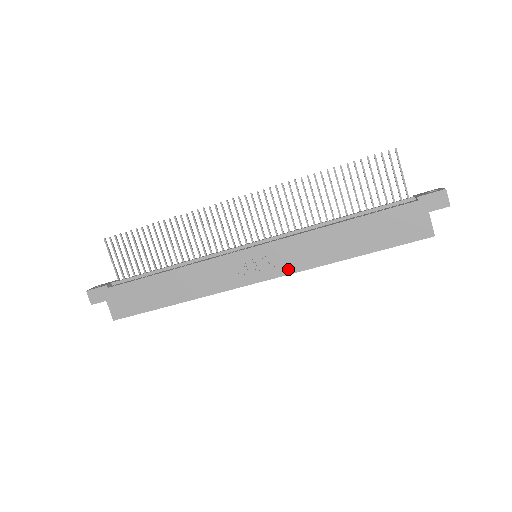
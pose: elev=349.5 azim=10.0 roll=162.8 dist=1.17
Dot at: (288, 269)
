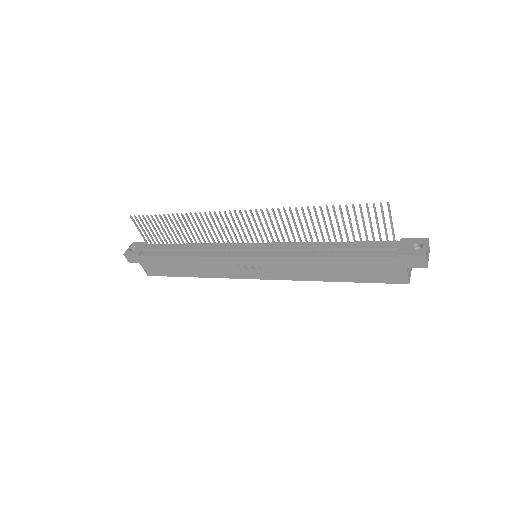
Dot at: (280, 277)
